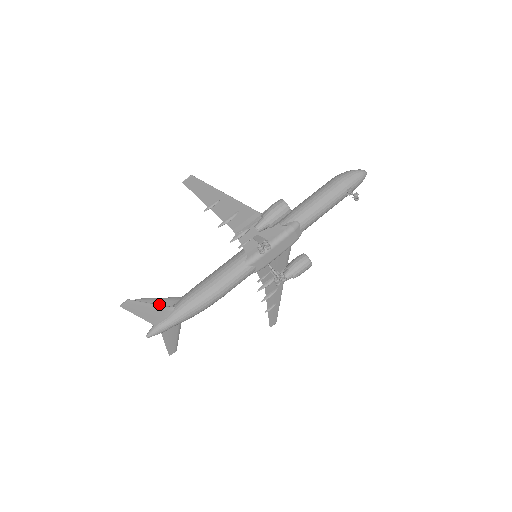
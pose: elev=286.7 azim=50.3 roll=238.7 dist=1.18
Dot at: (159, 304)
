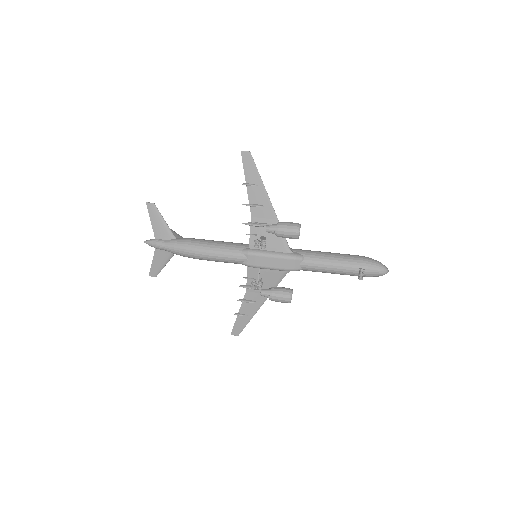
Dot at: occluded
